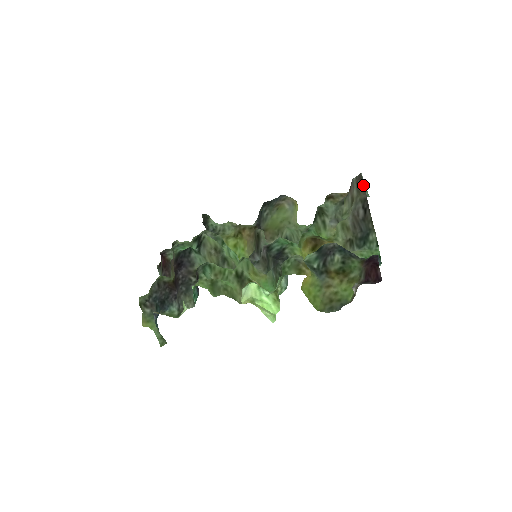
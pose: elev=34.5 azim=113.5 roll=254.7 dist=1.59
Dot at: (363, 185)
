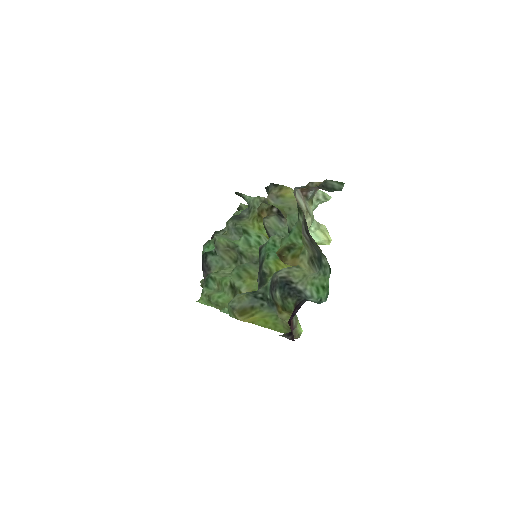
Dot at: occluded
